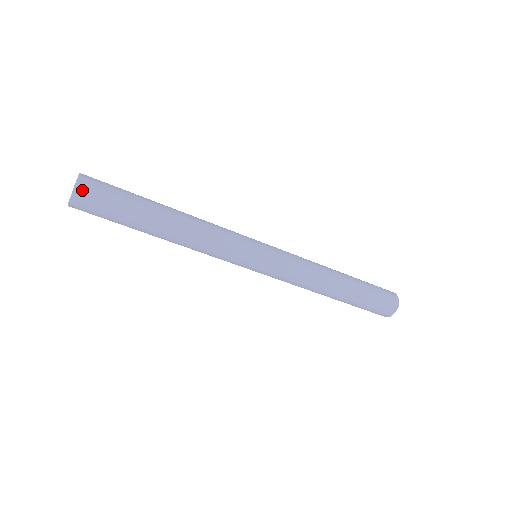
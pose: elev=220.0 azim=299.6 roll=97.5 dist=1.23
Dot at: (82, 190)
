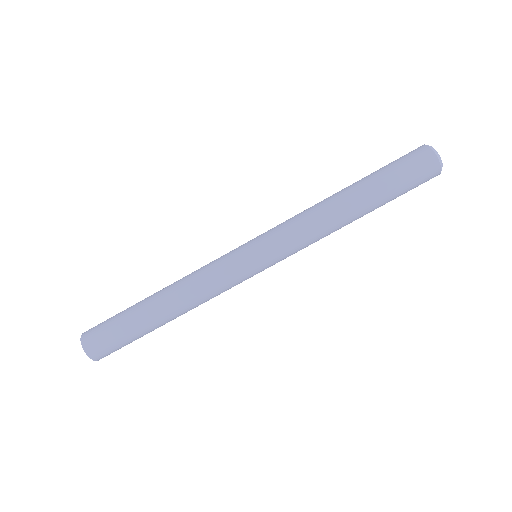
Dot at: (87, 334)
